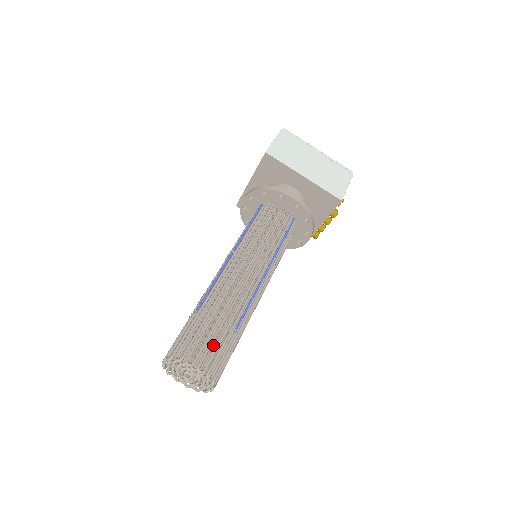
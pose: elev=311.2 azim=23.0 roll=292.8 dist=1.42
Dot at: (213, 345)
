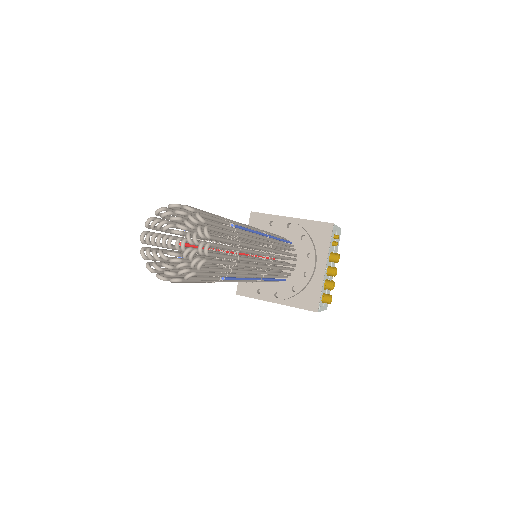
Dot at: occluded
